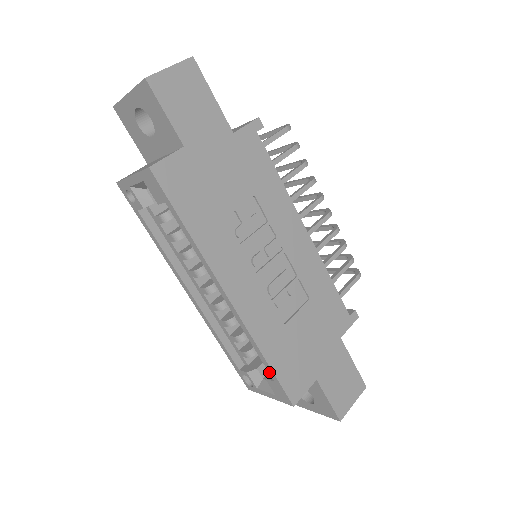
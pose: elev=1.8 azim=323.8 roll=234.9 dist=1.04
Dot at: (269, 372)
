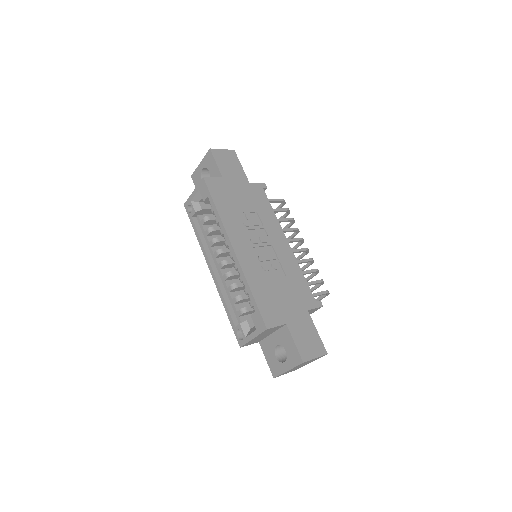
Dot at: (253, 303)
